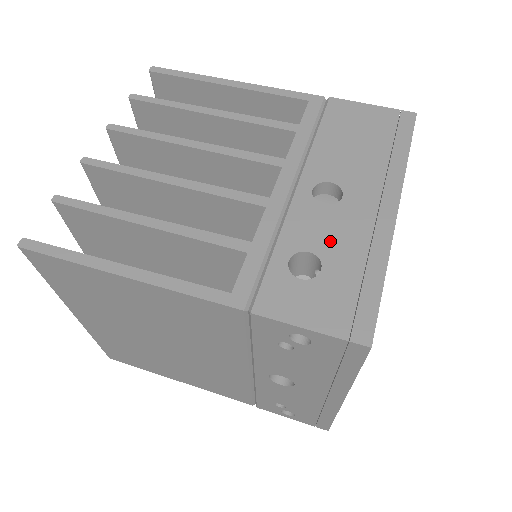
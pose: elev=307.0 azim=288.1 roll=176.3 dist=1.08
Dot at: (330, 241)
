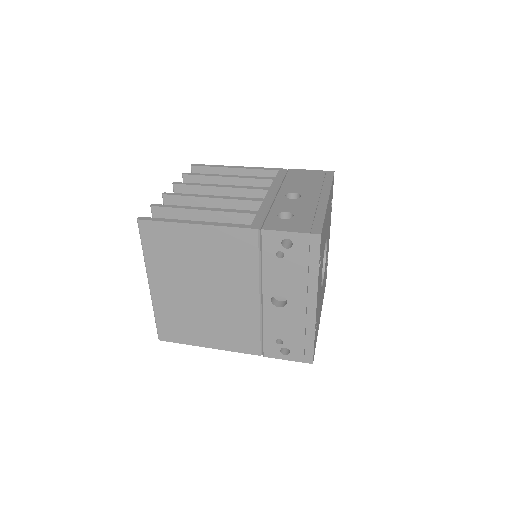
Dot at: (297, 208)
